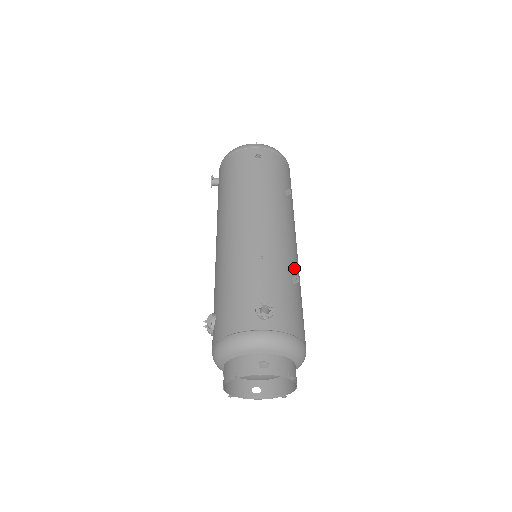
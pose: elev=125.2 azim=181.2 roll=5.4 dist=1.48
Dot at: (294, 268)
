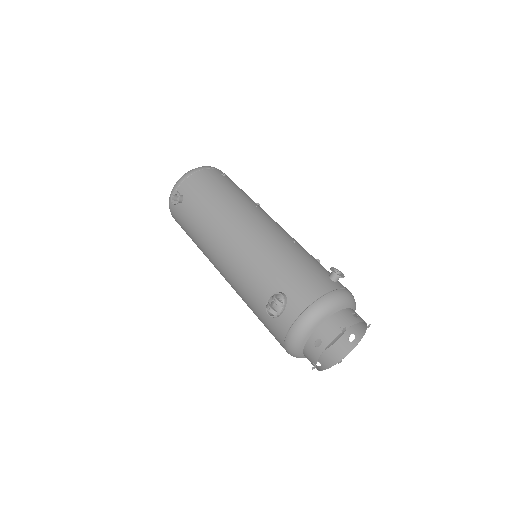
Dot at: occluded
